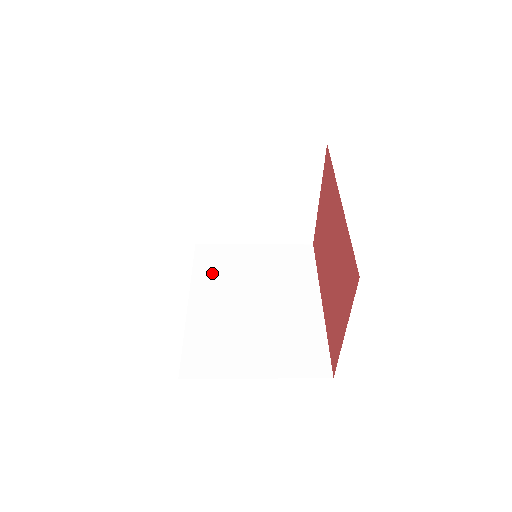
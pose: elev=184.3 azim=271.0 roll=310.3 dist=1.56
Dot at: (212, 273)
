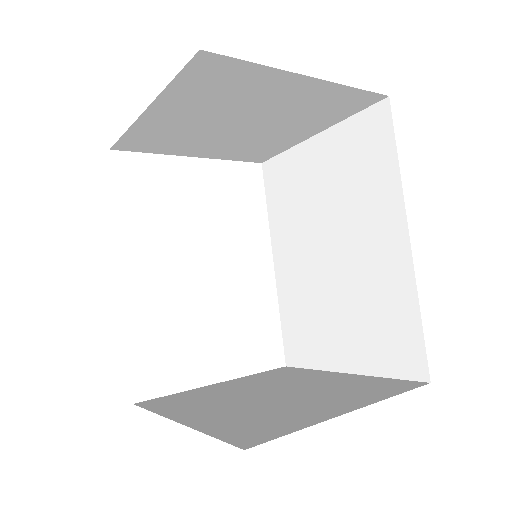
Dot at: (283, 211)
